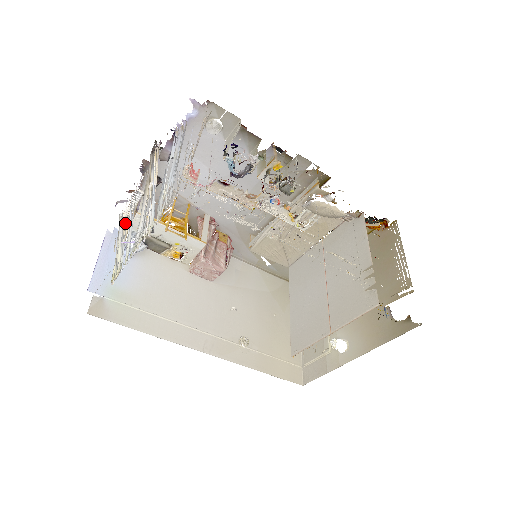
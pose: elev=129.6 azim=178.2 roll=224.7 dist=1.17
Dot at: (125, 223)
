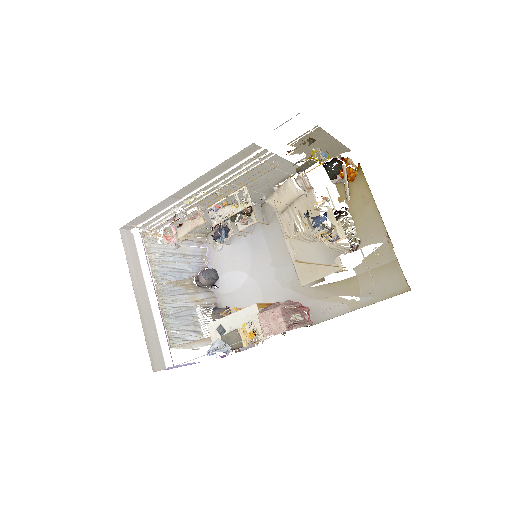
Dot at: (209, 341)
